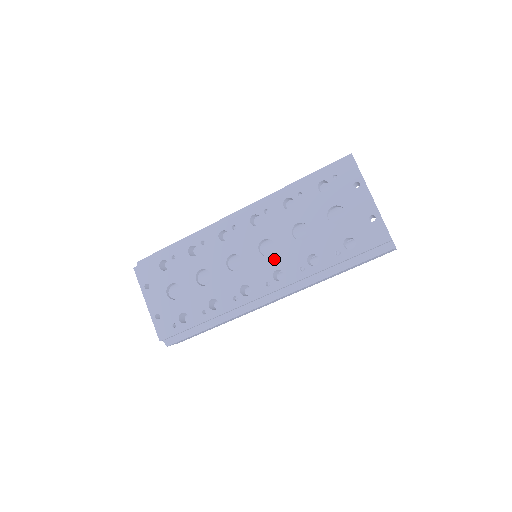
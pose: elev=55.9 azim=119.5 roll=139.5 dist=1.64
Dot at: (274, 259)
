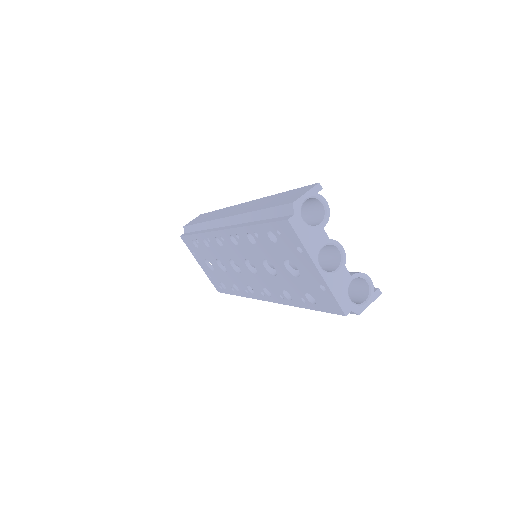
Dot at: (259, 279)
